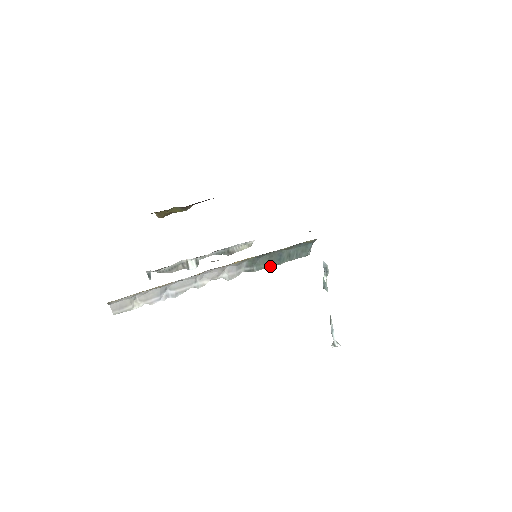
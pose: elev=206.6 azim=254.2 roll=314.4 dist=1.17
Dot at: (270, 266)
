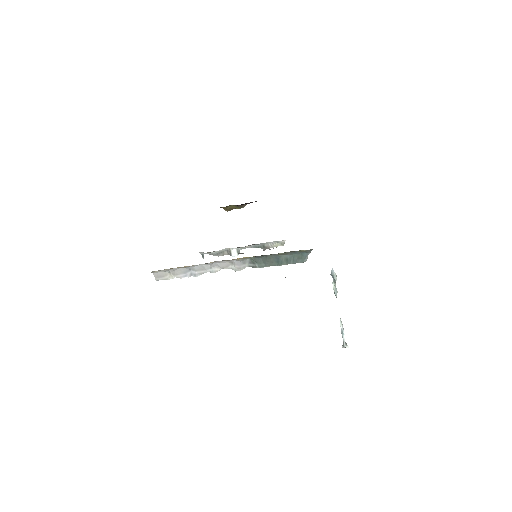
Dot at: occluded
